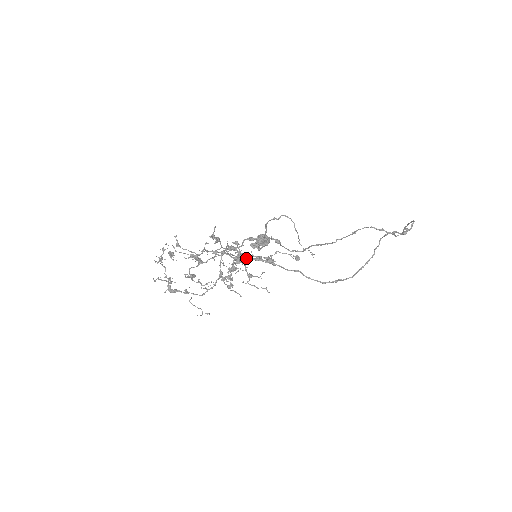
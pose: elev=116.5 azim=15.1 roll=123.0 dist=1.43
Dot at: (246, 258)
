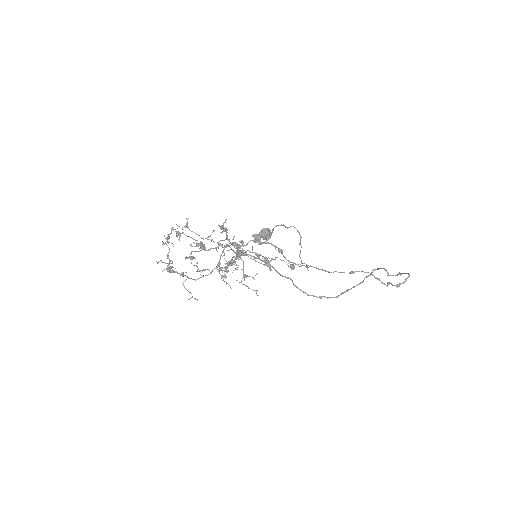
Dot at: (246, 254)
